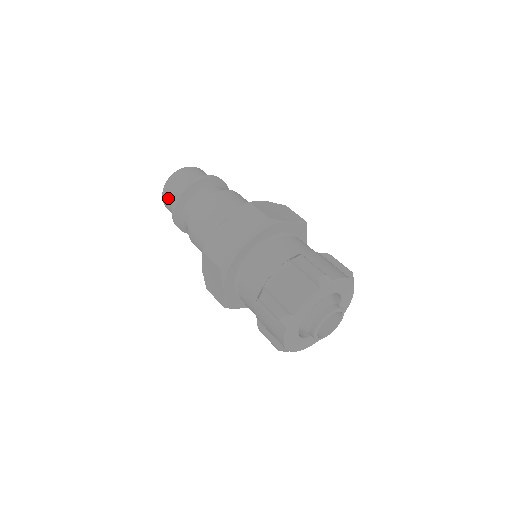
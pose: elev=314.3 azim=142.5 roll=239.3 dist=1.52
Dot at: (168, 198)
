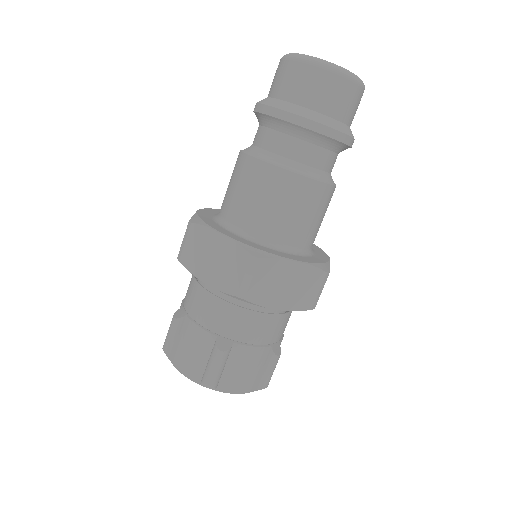
Dot at: (309, 85)
